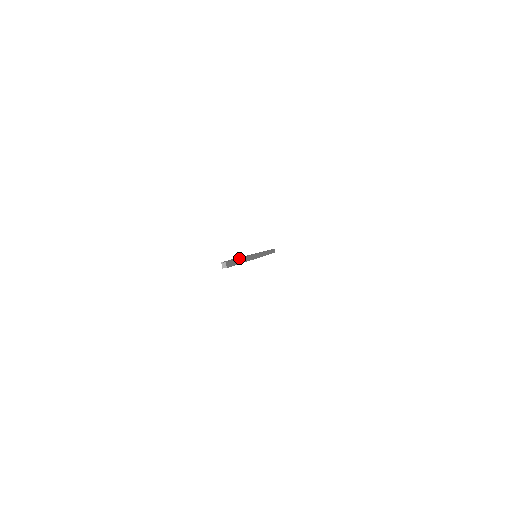
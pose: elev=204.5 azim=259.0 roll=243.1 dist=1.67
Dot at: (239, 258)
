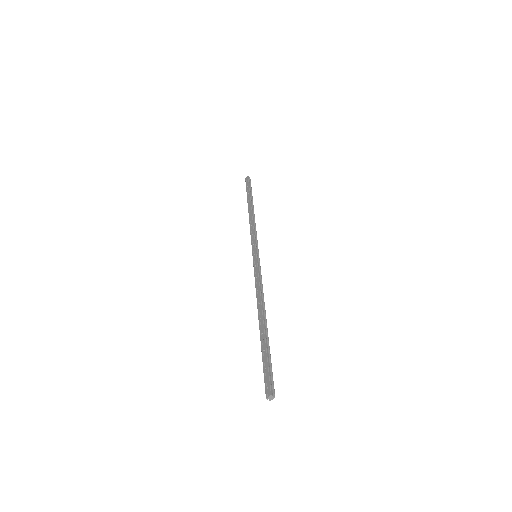
Dot at: occluded
